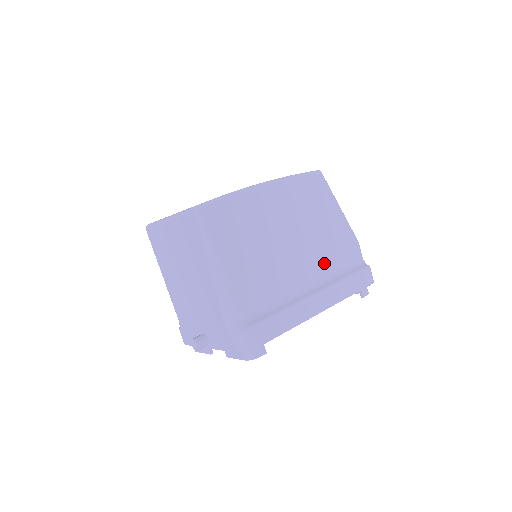
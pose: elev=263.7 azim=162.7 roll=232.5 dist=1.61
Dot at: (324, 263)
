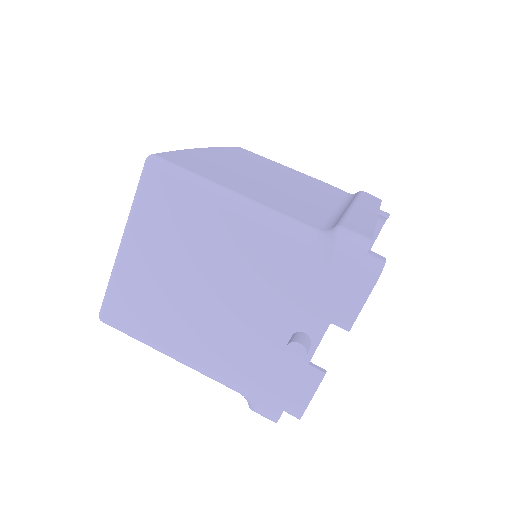
Dot at: (326, 194)
